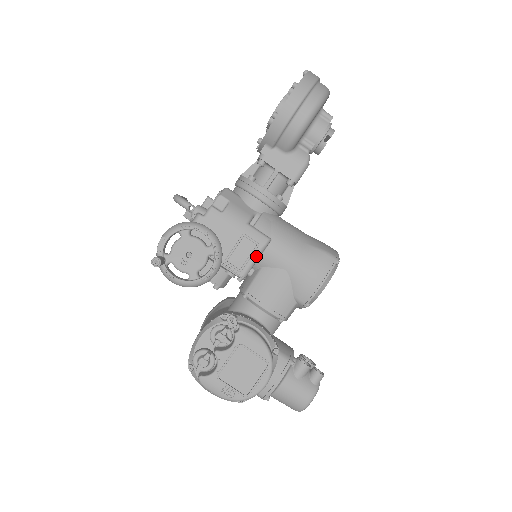
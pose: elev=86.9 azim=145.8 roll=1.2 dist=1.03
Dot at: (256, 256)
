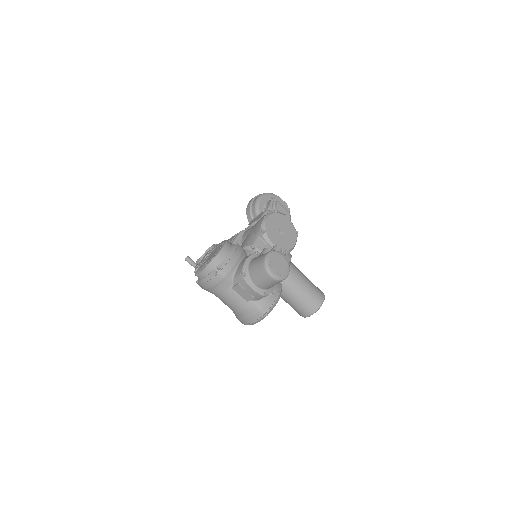
Dot at: (236, 237)
